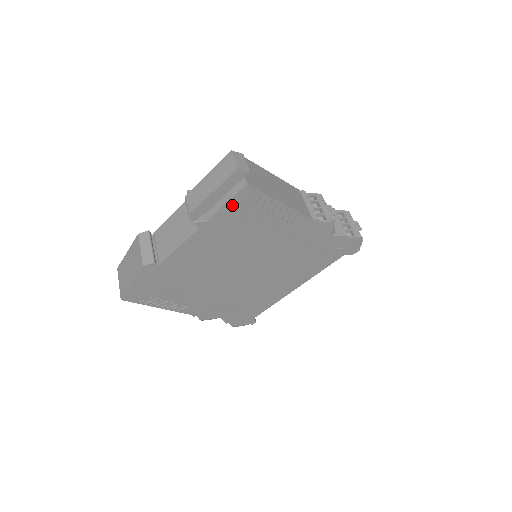
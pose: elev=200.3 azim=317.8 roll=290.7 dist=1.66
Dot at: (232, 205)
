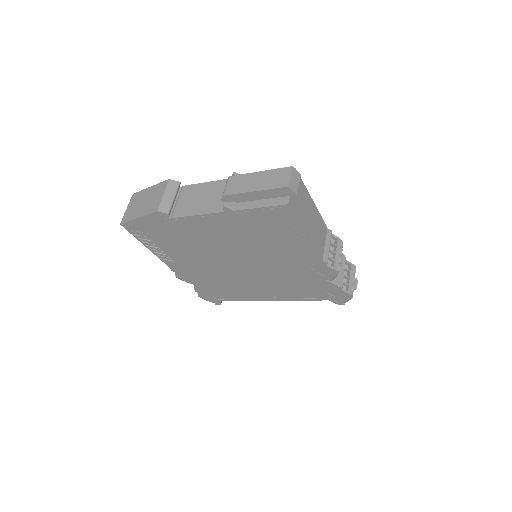
Dot at: (264, 211)
